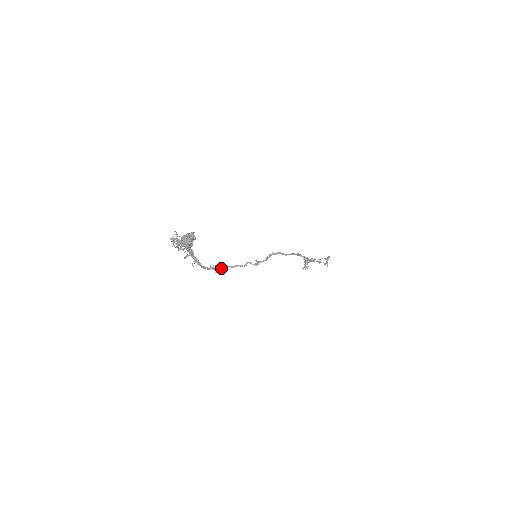
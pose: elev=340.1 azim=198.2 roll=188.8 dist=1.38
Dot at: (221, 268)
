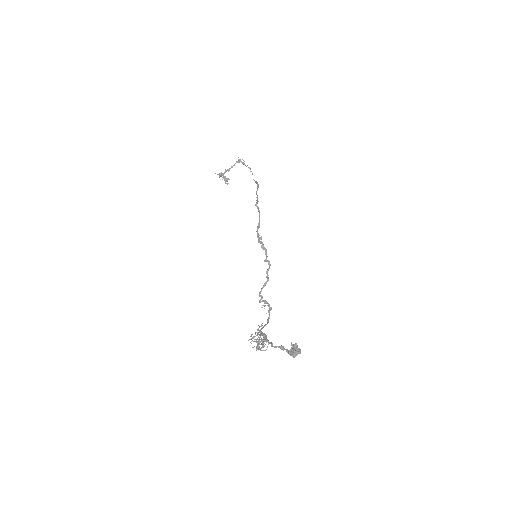
Dot at: (265, 301)
